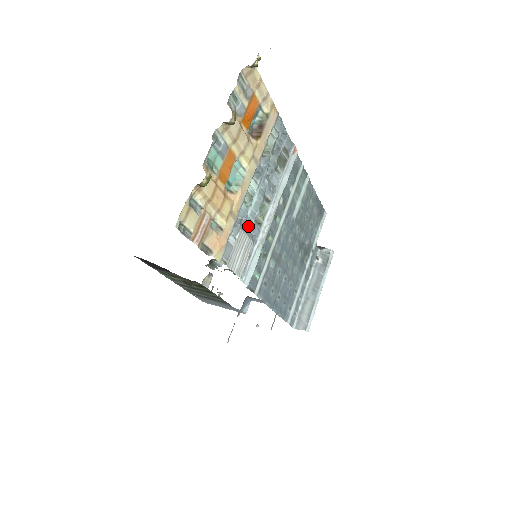
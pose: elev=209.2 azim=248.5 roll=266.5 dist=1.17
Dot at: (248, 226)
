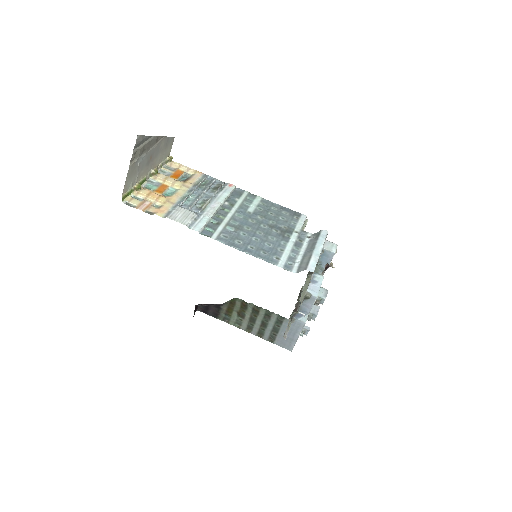
Dot at: (188, 208)
